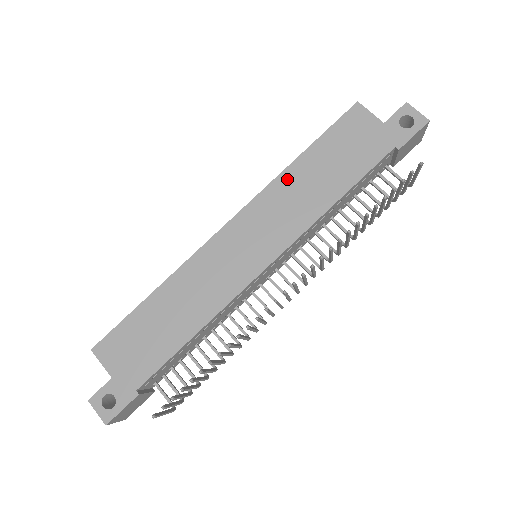
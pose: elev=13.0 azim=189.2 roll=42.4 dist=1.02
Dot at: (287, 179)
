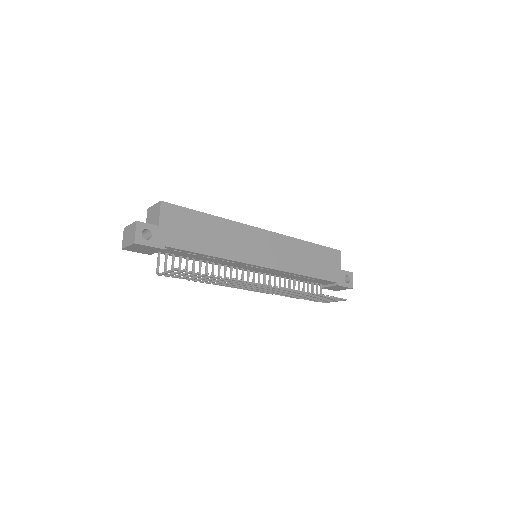
Dot at: (299, 244)
